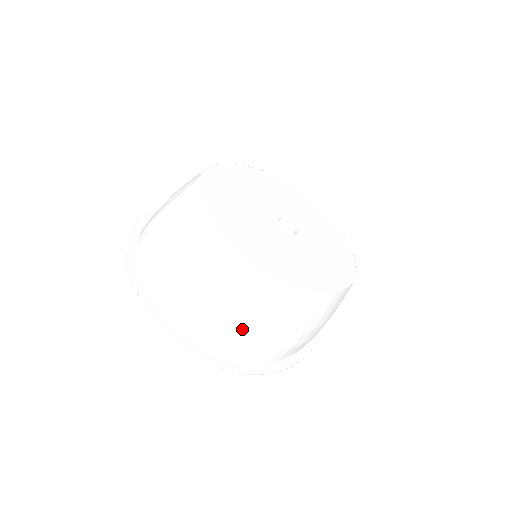
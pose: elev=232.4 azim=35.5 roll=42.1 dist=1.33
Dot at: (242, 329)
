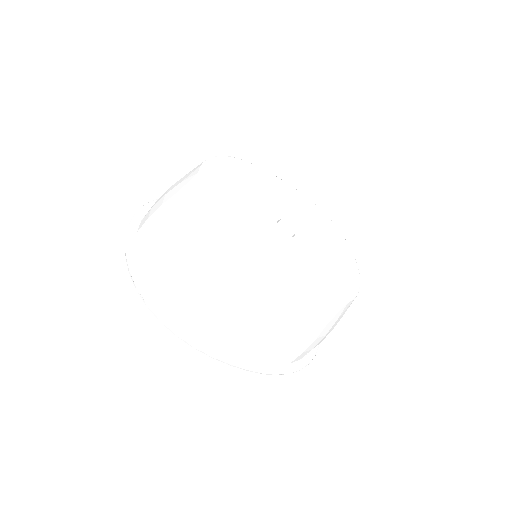
Dot at: (180, 277)
